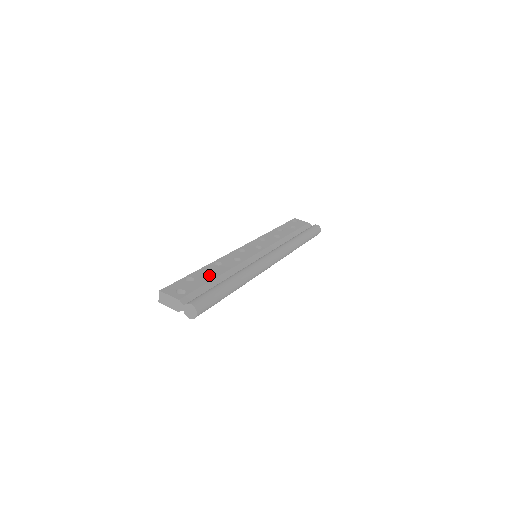
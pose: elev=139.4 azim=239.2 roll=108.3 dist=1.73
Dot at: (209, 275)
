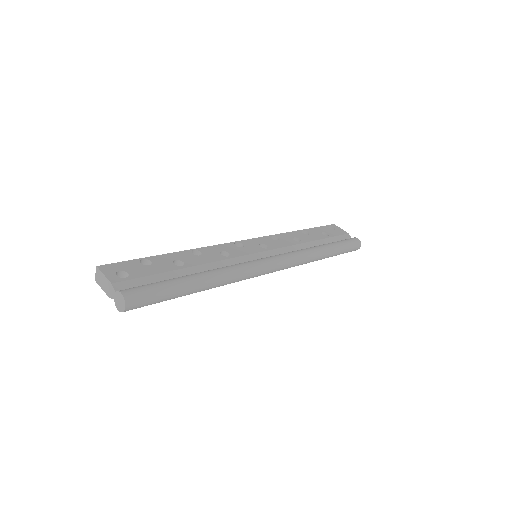
Dot at: (177, 263)
